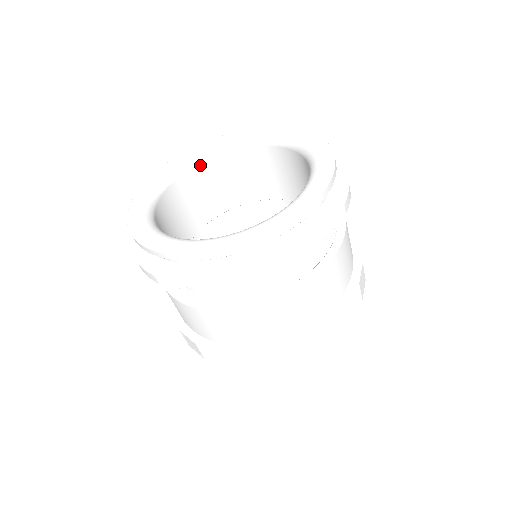
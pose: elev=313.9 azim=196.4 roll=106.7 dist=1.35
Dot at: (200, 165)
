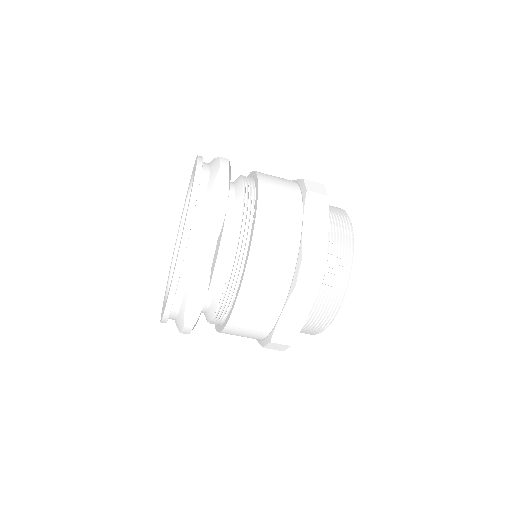
Dot at: occluded
